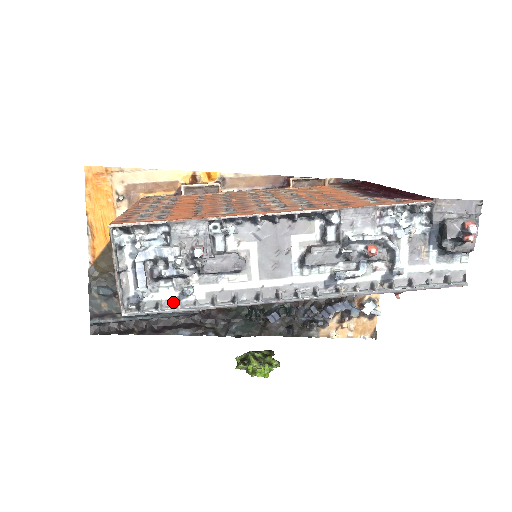
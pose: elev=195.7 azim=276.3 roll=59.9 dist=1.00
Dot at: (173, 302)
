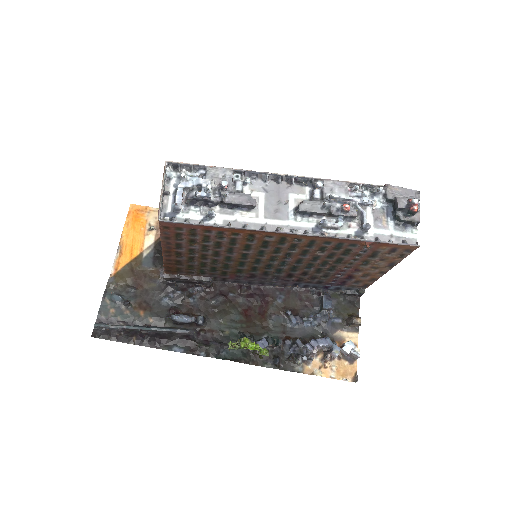
Dot at: (198, 223)
